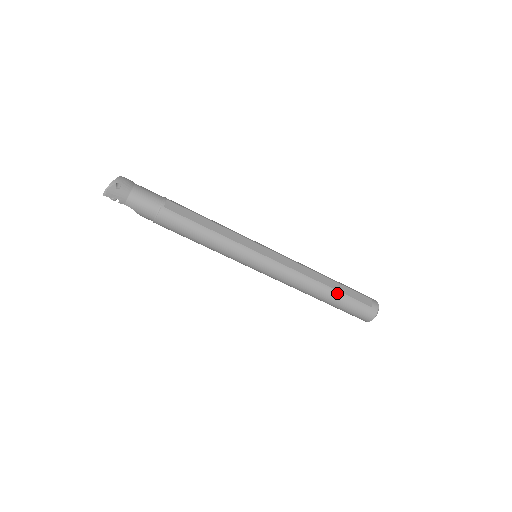
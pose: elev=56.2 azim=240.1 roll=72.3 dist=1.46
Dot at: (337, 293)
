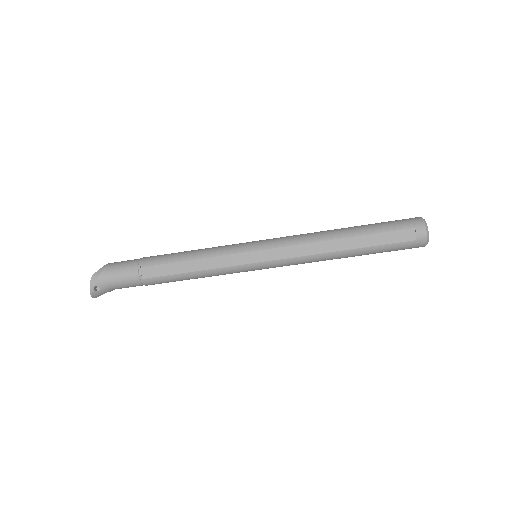
Dot at: (363, 250)
